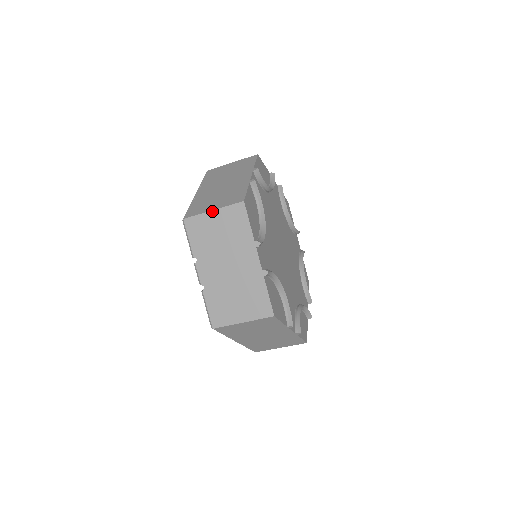
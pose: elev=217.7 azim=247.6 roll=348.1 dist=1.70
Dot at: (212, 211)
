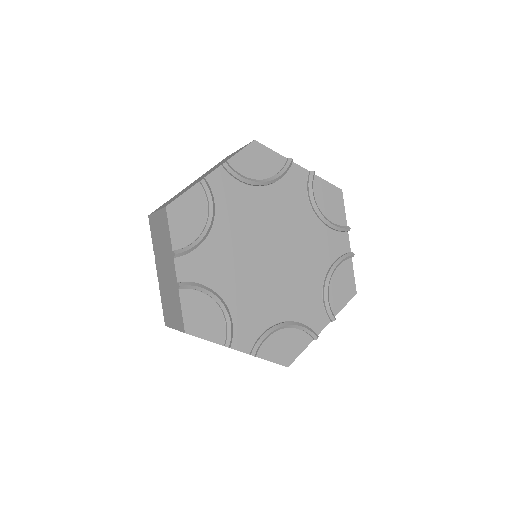
Dot at: (156, 212)
